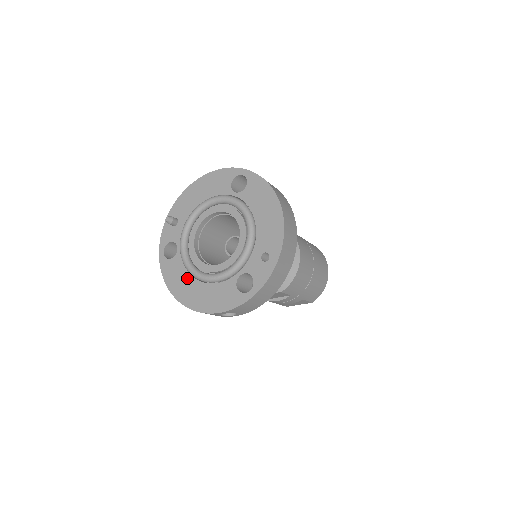
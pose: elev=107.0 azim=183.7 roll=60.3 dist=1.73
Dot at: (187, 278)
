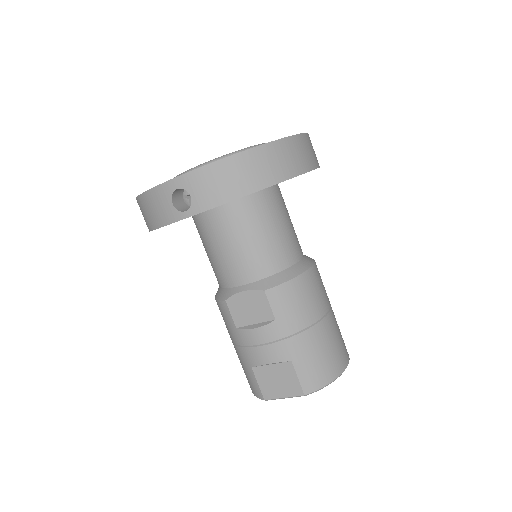
Dot at: occluded
